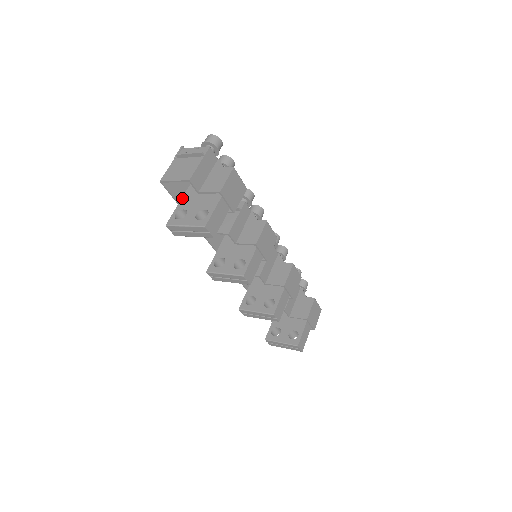
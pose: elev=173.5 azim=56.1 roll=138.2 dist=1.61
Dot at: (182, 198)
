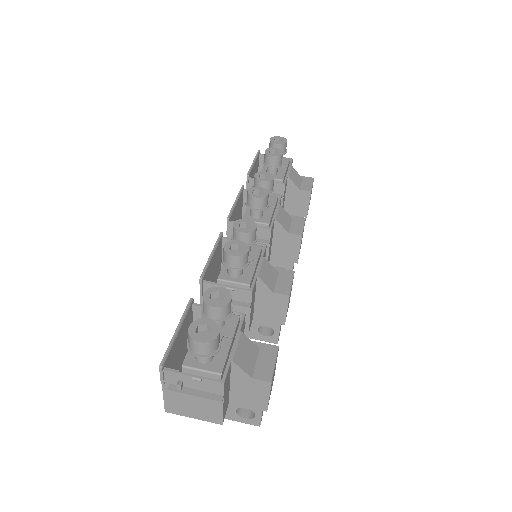
Dot at: occluded
